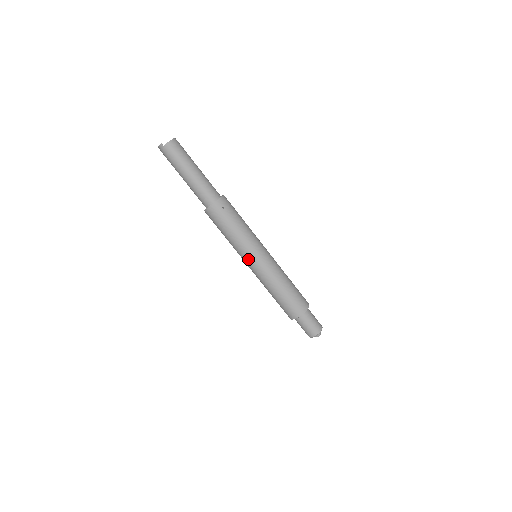
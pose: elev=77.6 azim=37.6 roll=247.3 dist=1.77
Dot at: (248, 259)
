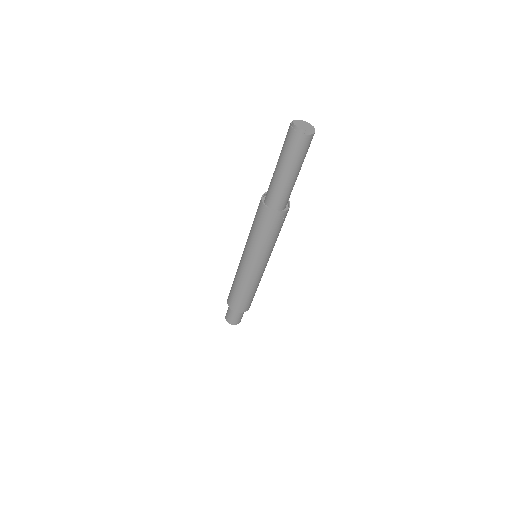
Dot at: (255, 262)
